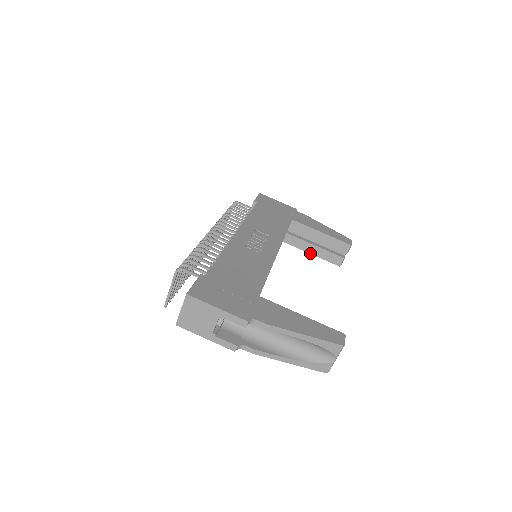
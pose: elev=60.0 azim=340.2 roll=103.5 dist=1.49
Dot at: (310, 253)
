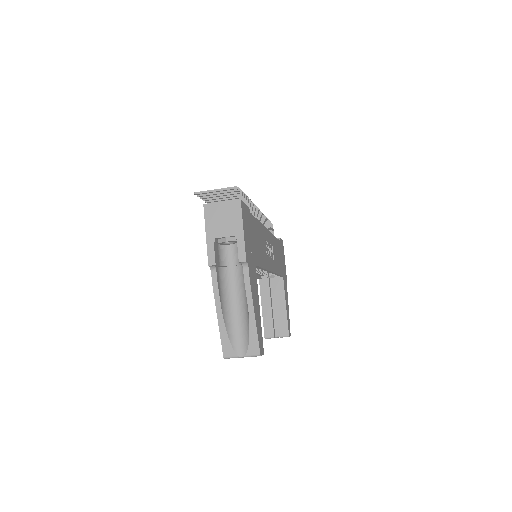
Dot at: (262, 307)
